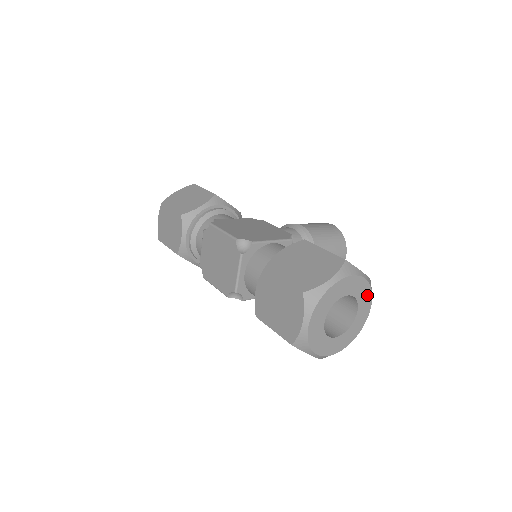
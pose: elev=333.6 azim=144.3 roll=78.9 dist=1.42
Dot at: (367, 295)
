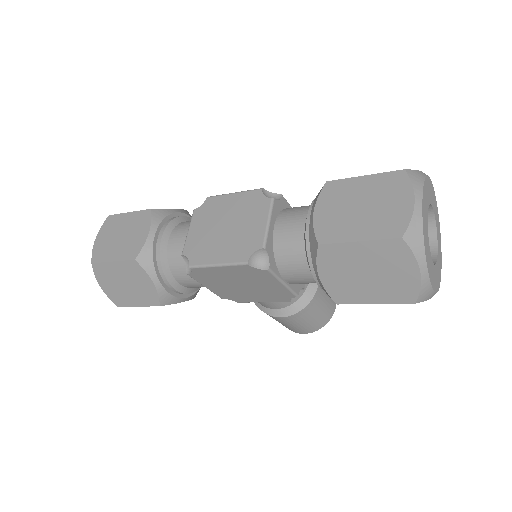
Dot at: (439, 233)
